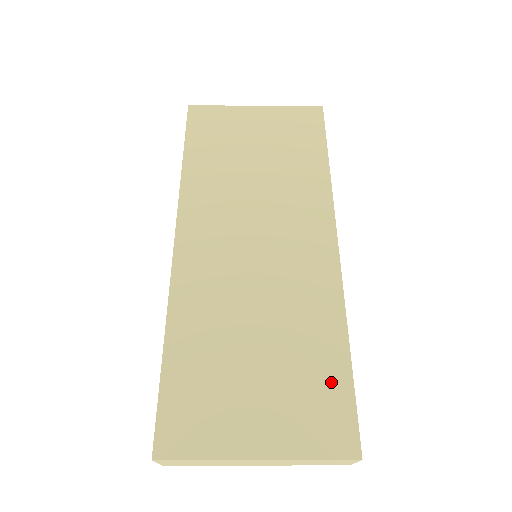
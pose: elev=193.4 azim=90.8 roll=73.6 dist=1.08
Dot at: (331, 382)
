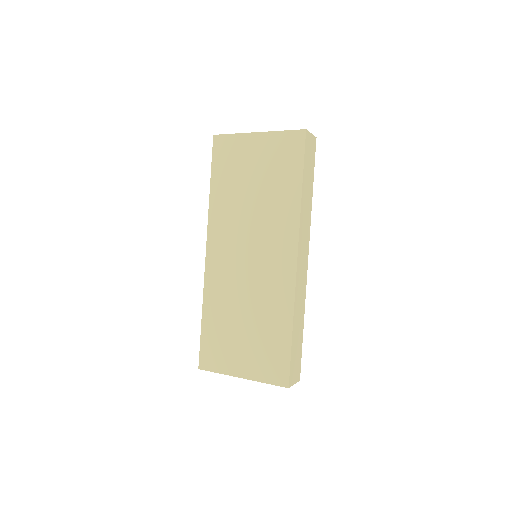
Dot at: (279, 347)
